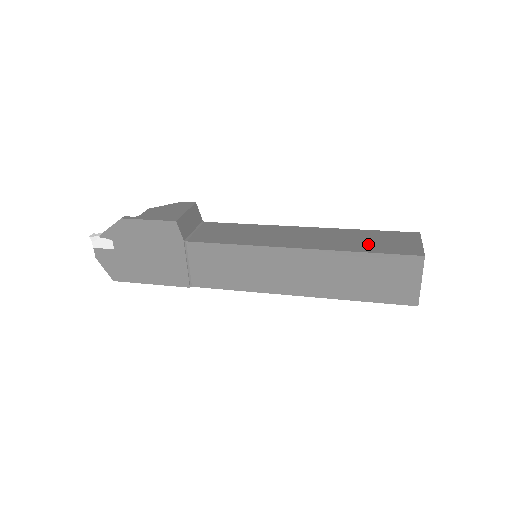
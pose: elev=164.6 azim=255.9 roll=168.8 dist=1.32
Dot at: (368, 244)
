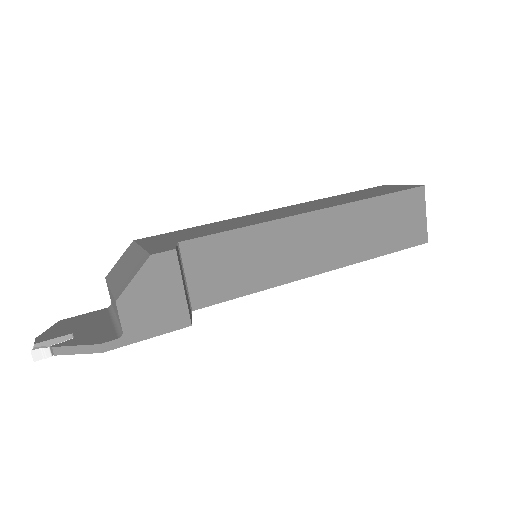
Dot at: (384, 236)
